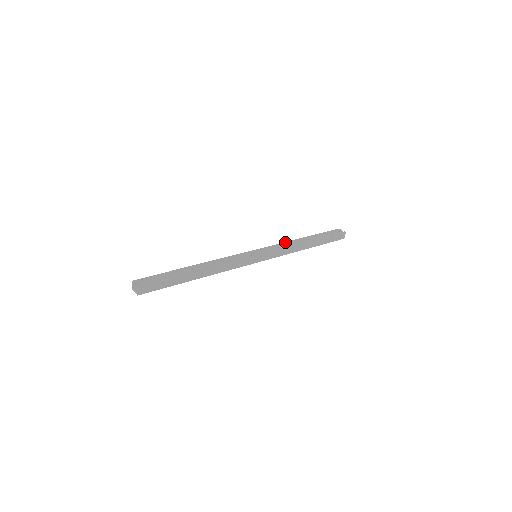
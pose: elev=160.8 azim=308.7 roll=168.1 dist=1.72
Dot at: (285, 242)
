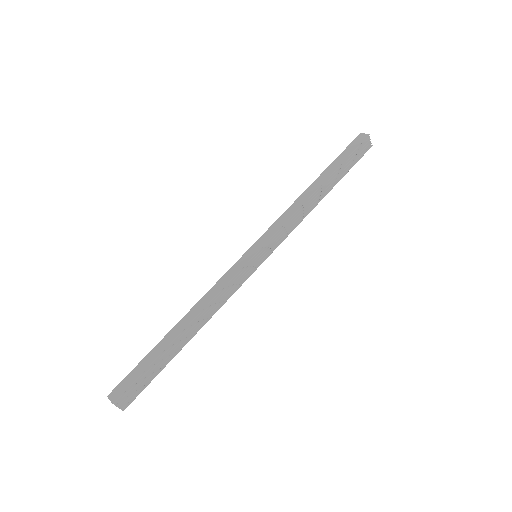
Dot at: (297, 210)
